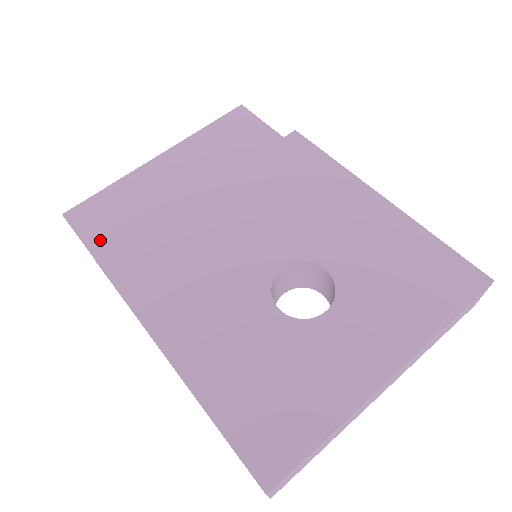
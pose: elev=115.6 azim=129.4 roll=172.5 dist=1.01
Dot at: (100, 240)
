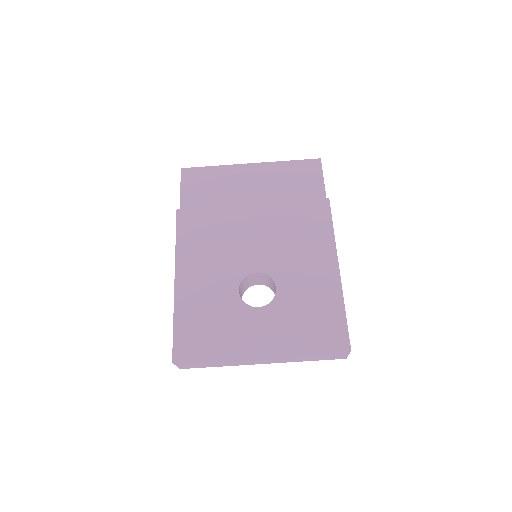
Dot at: (189, 196)
